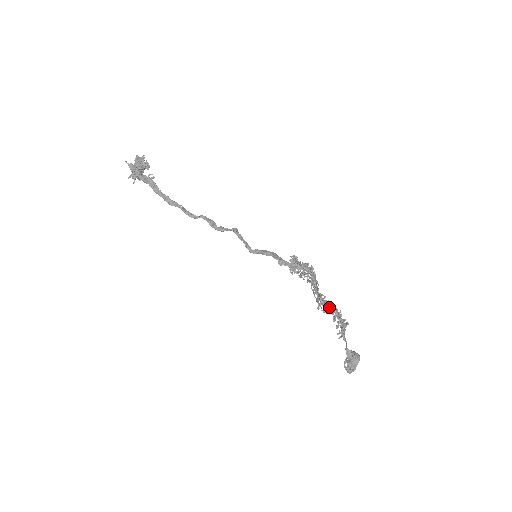
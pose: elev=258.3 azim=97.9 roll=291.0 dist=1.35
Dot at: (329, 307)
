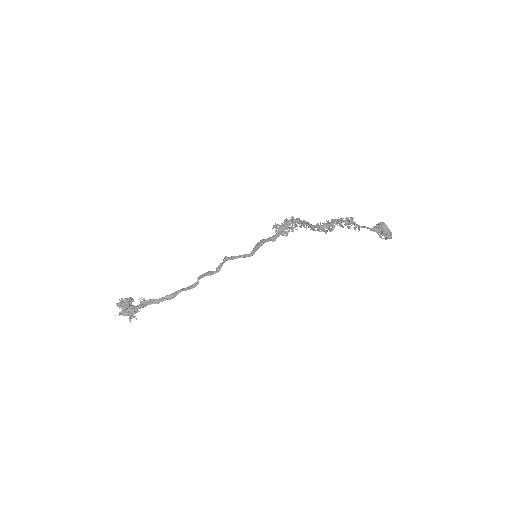
Dot at: (330, 224)
